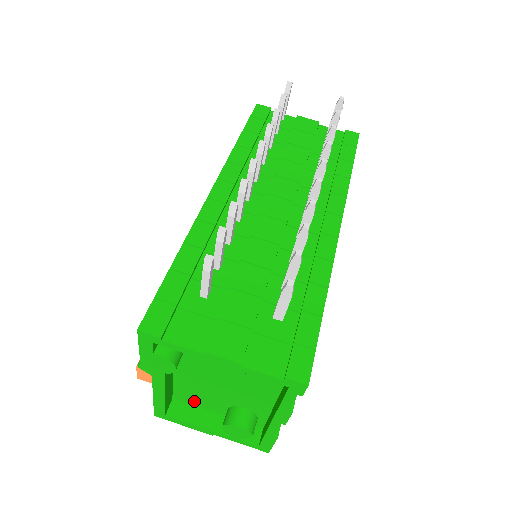
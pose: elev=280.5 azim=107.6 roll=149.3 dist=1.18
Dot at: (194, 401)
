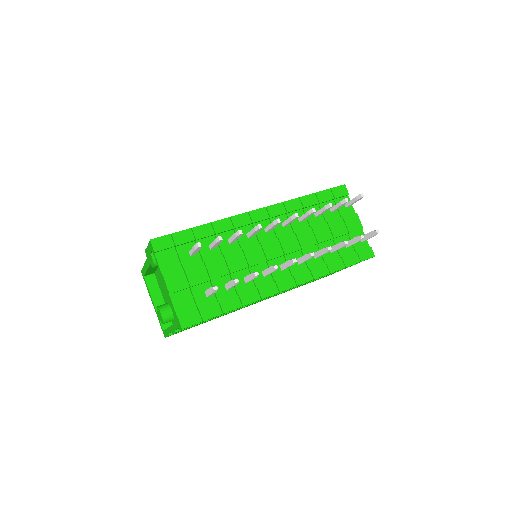
Dot at: (160, 284)
